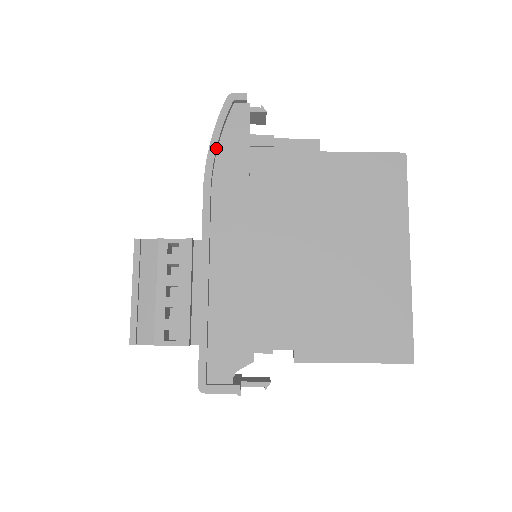
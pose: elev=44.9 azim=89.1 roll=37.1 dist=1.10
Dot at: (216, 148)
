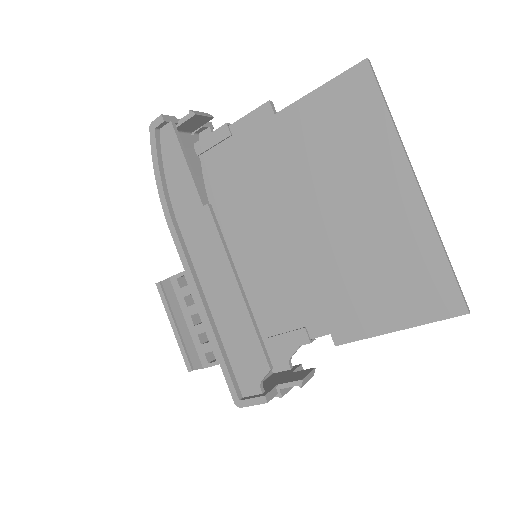
Dot at: (162, 183)
